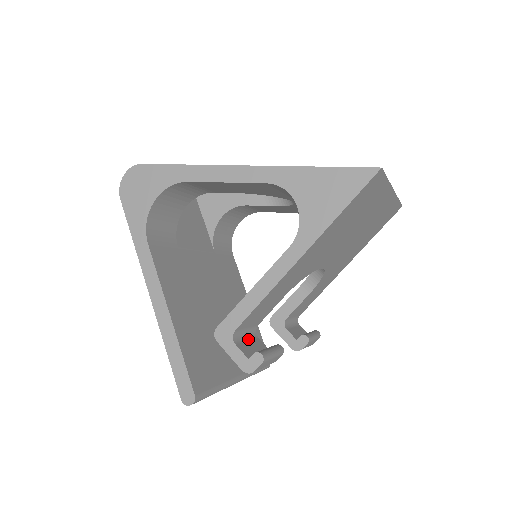
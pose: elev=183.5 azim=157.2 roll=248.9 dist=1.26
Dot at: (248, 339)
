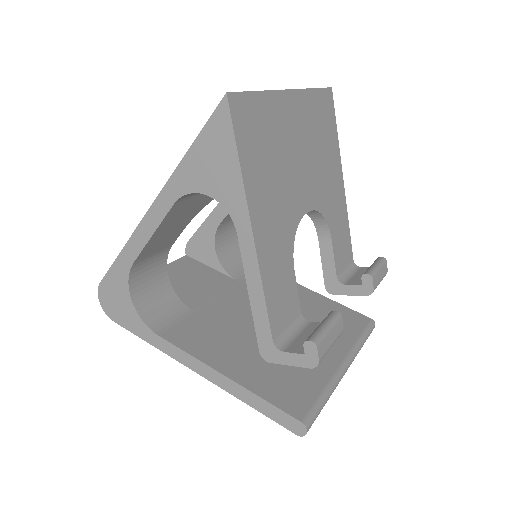
Dot at: (299, 334)
